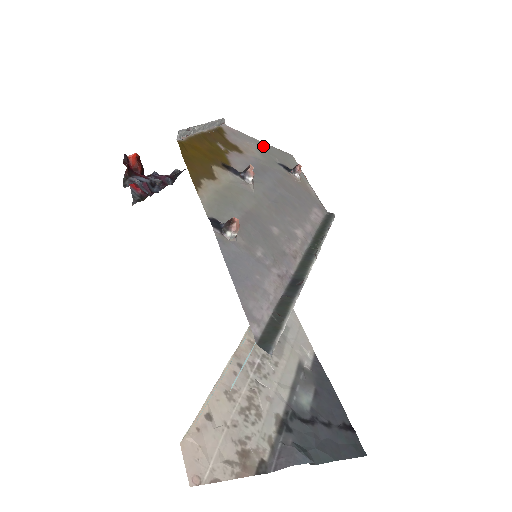
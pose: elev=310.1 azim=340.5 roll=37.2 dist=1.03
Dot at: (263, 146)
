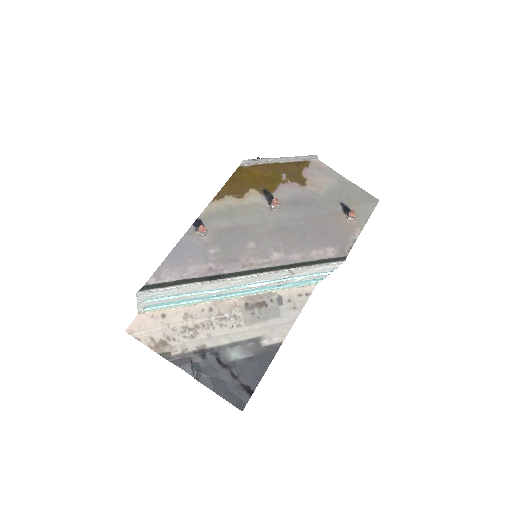
Dot at: (345, 185)
